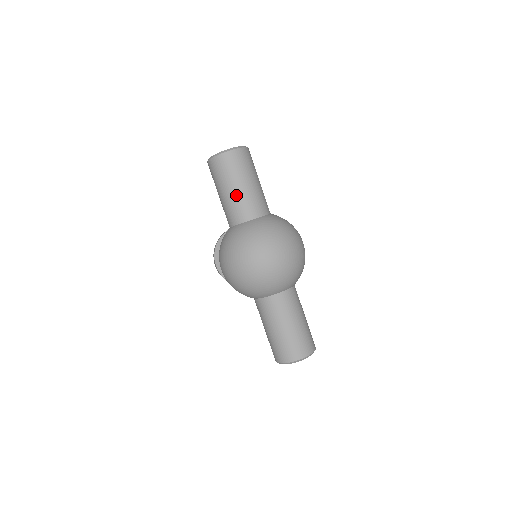
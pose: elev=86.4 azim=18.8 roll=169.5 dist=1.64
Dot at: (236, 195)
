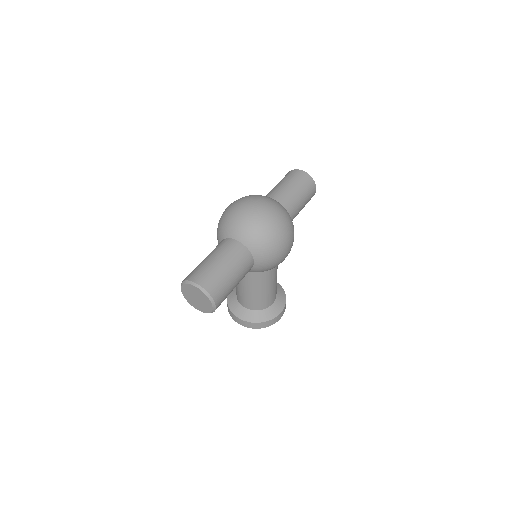
Dot at: (279, 187)
